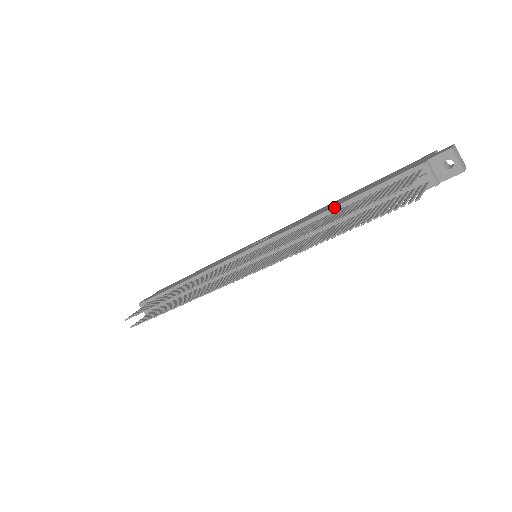
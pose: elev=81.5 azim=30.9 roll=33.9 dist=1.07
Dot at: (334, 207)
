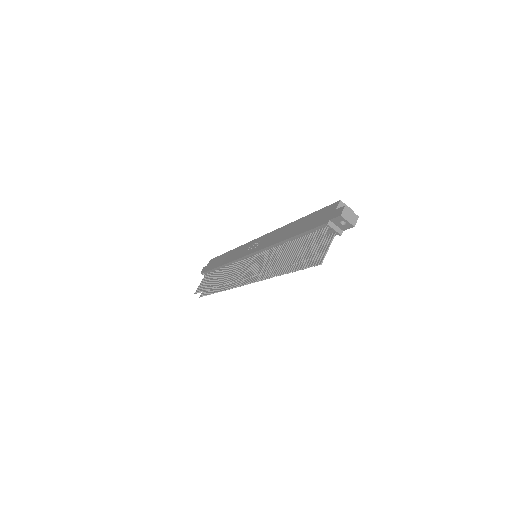
Dot at: (287, 239)
